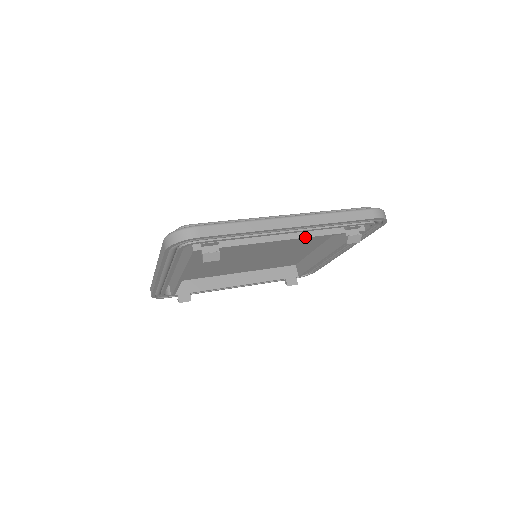
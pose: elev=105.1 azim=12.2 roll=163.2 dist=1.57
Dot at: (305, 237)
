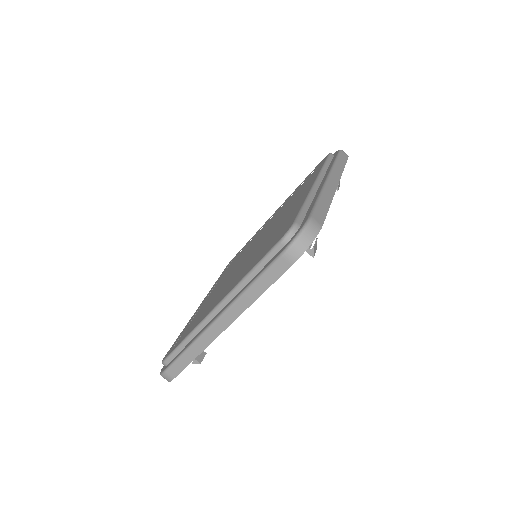
Dot at: occluded
